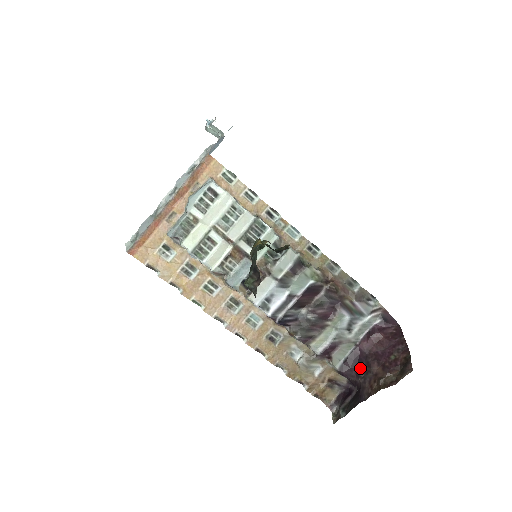
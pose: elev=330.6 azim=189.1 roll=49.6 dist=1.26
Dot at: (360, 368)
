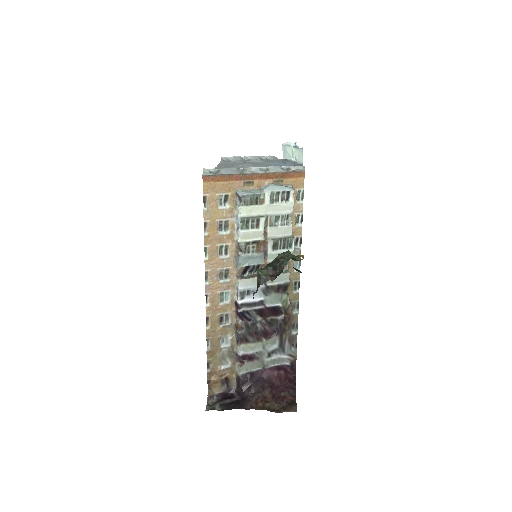
Dot at: (255, 385)
